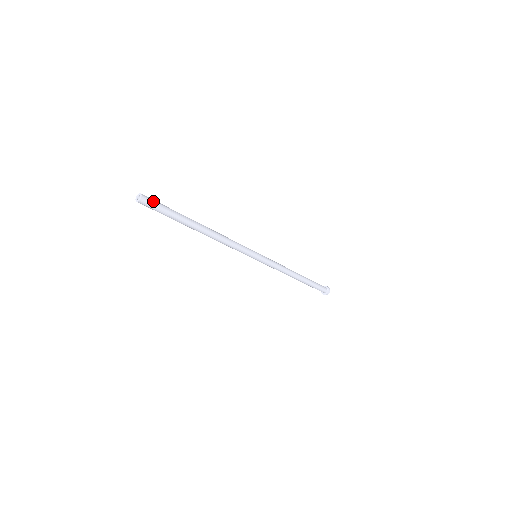
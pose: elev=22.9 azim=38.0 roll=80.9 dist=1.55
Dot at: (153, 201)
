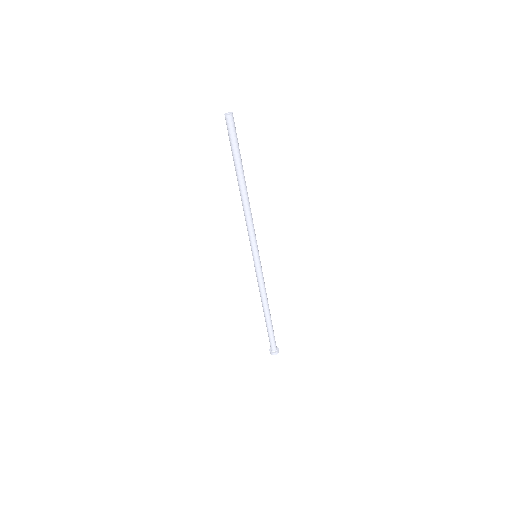
Dot at: (234, 125)
